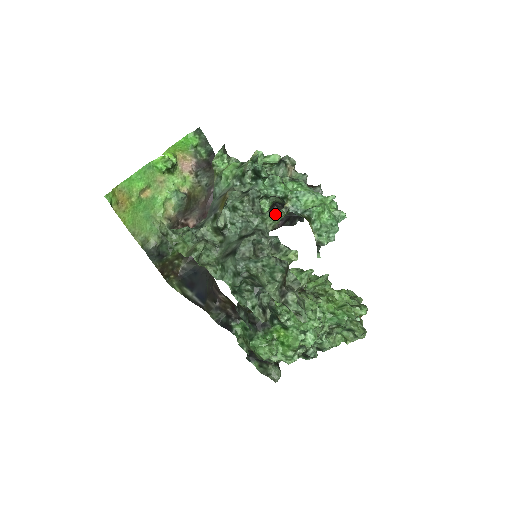
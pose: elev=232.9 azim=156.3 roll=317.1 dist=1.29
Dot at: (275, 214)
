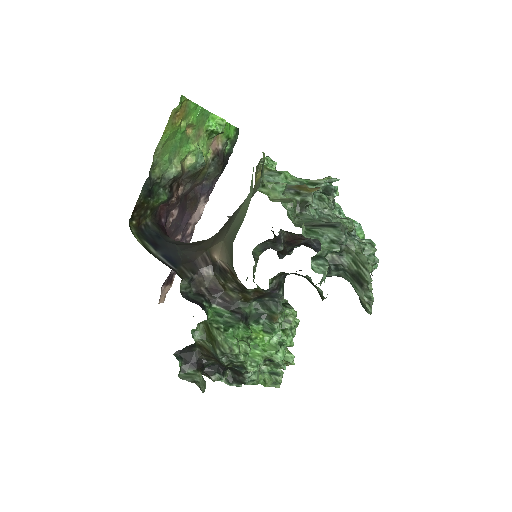
Dot at: (352, 224)
